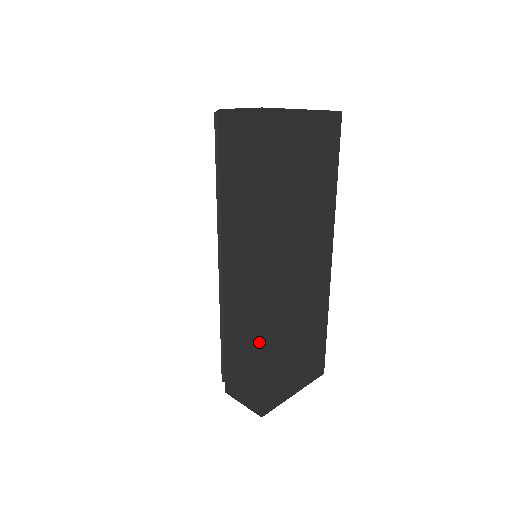
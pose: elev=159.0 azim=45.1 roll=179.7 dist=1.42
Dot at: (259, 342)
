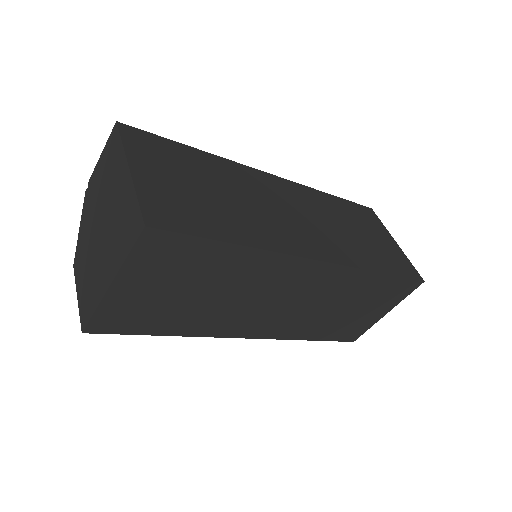
Dot at: occluded
